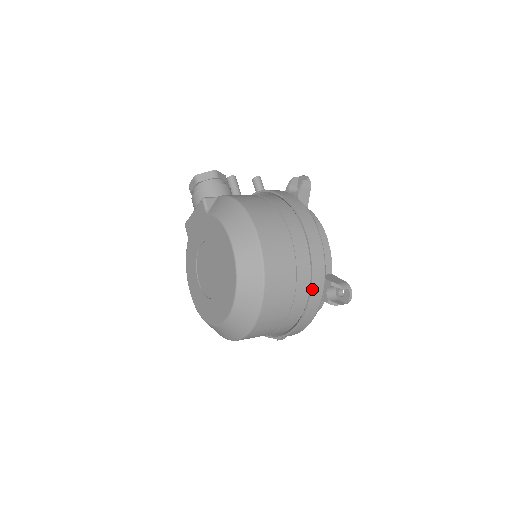
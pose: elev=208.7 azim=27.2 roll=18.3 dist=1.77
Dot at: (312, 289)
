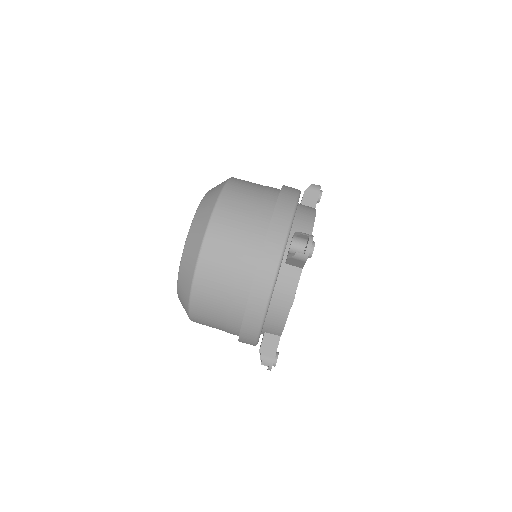
Dot at: (268, 234)
